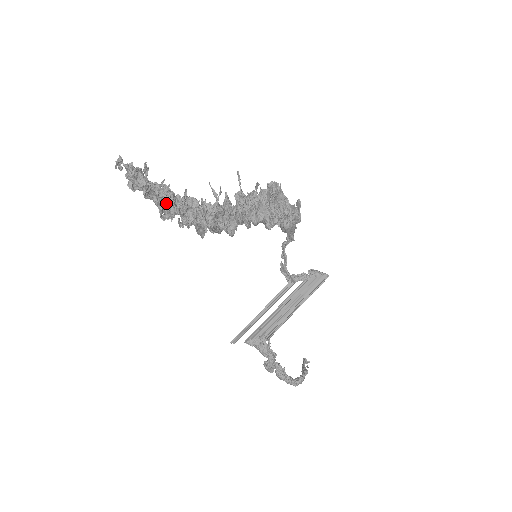
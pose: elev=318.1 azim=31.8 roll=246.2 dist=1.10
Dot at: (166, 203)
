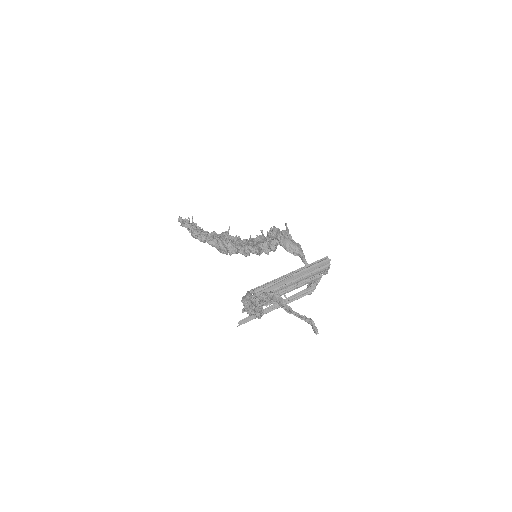
Dot at: (192, 225)
